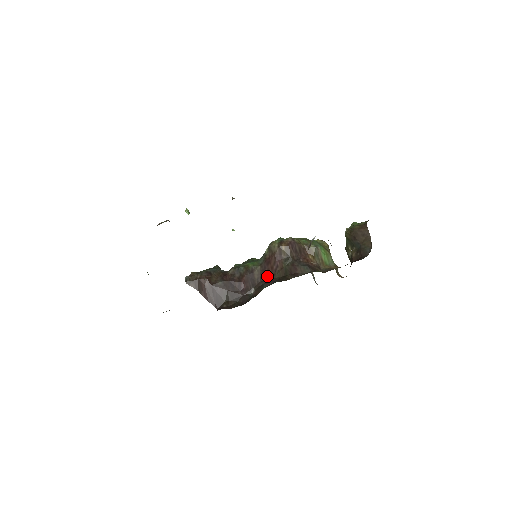
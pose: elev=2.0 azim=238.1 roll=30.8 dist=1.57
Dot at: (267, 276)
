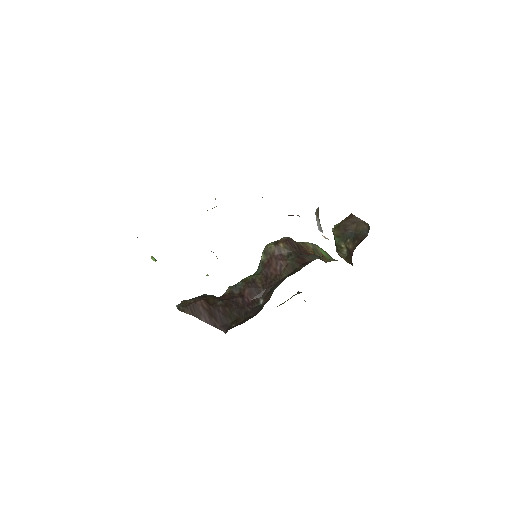
Dot at: (273, 280)
